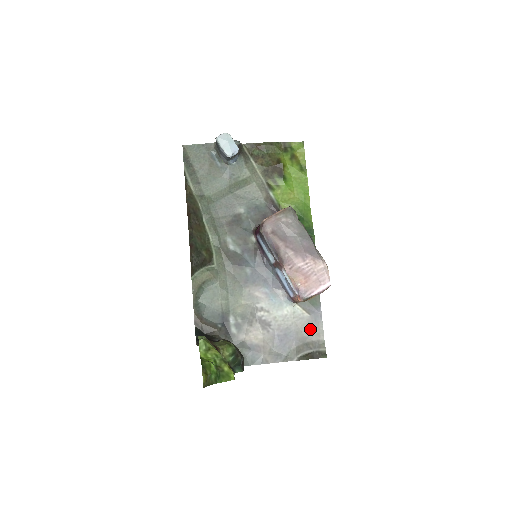
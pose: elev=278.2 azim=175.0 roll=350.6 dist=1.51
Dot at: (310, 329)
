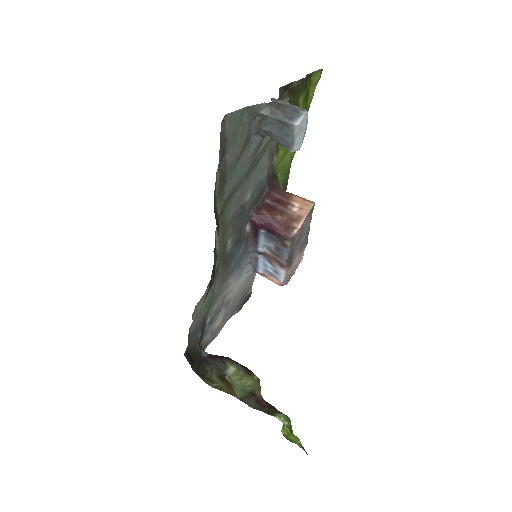
Dot at: (249, 281)
